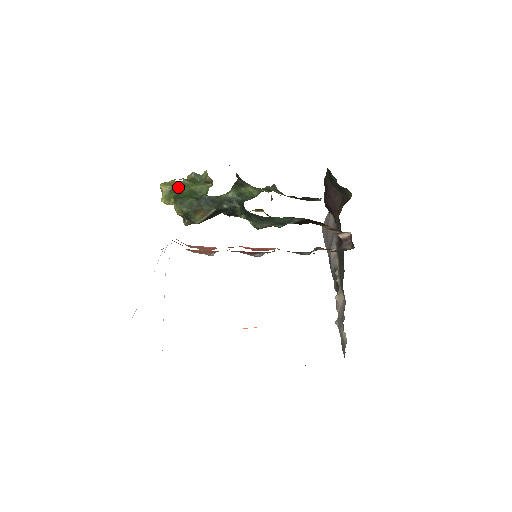
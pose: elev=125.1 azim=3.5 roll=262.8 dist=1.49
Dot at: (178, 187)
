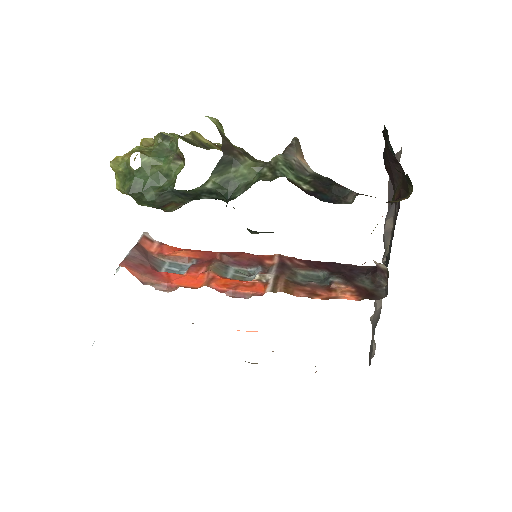
Dot at: (133, 171)
